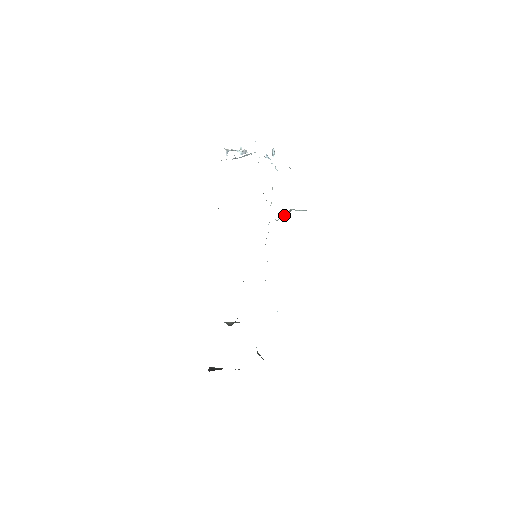
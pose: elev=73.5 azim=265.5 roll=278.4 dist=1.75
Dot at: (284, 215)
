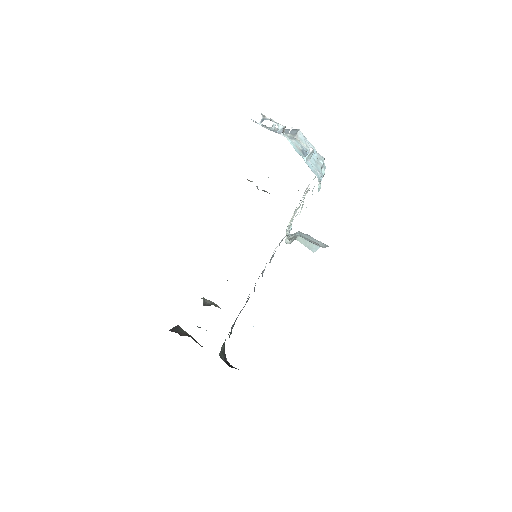
Dot at: (292, 236)
